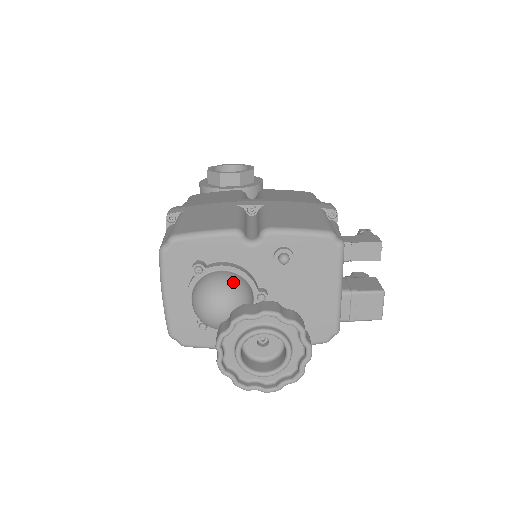
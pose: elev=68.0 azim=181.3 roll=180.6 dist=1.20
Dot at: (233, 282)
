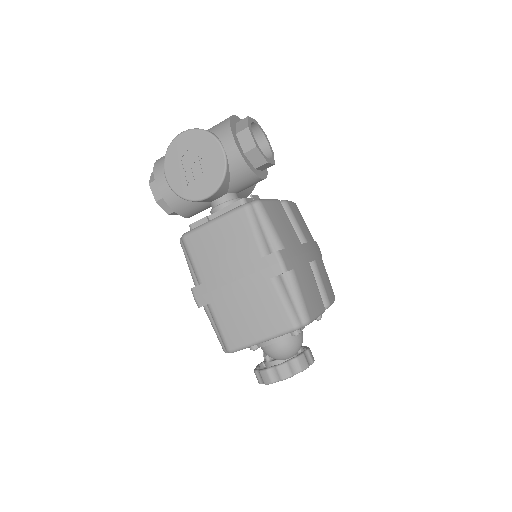
Dot at: occluded
